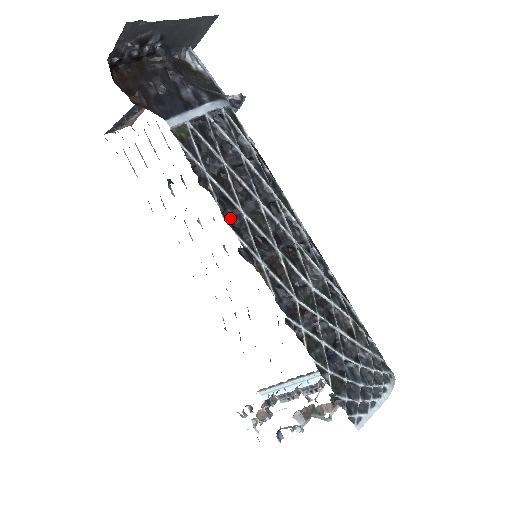
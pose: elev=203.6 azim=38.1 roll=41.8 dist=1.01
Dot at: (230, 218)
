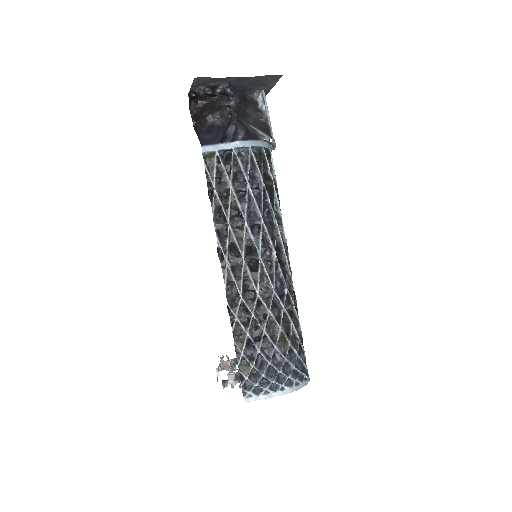
Dot at: (219, 225)
